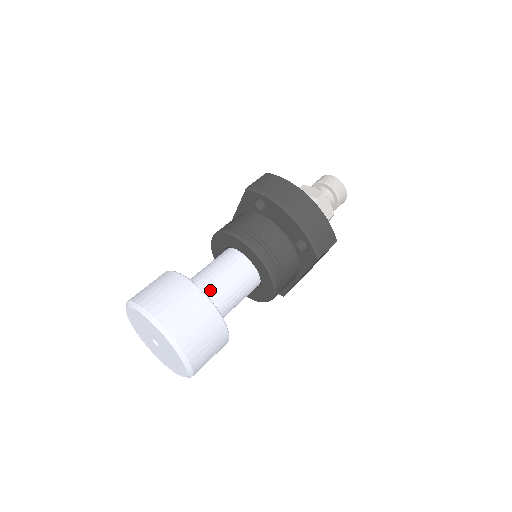
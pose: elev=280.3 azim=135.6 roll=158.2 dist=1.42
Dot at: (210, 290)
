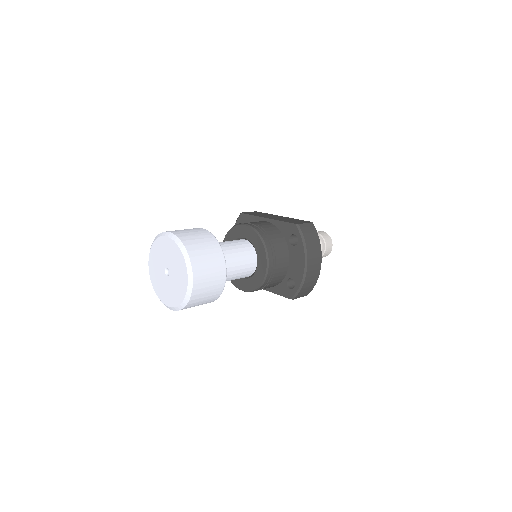
Dot at: occluded
